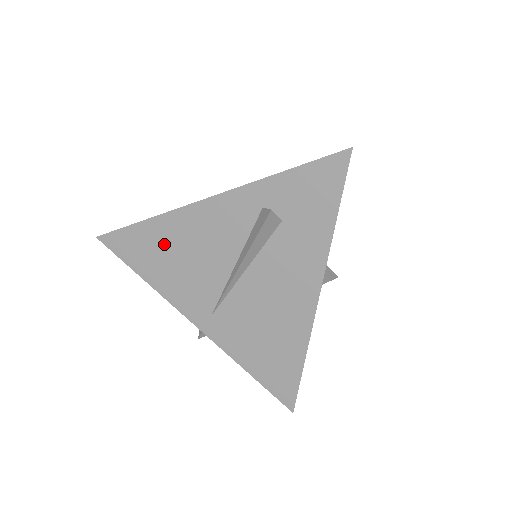
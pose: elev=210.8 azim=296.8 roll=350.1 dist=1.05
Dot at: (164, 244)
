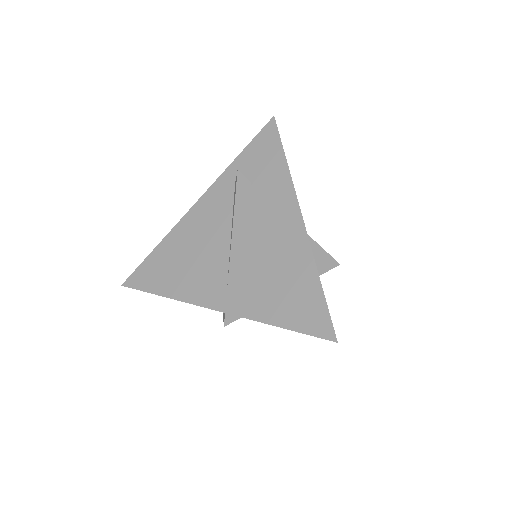
Dot at: (174, 255)
